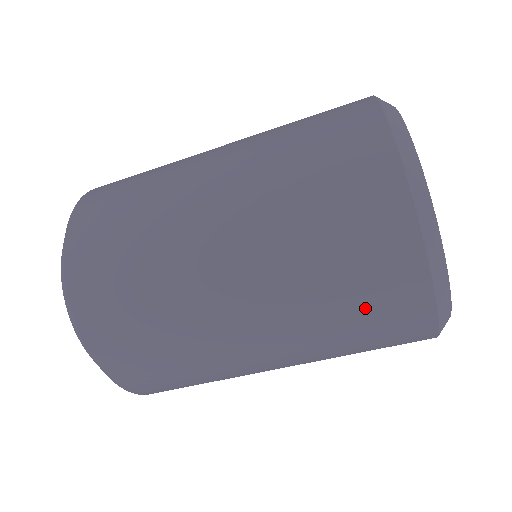
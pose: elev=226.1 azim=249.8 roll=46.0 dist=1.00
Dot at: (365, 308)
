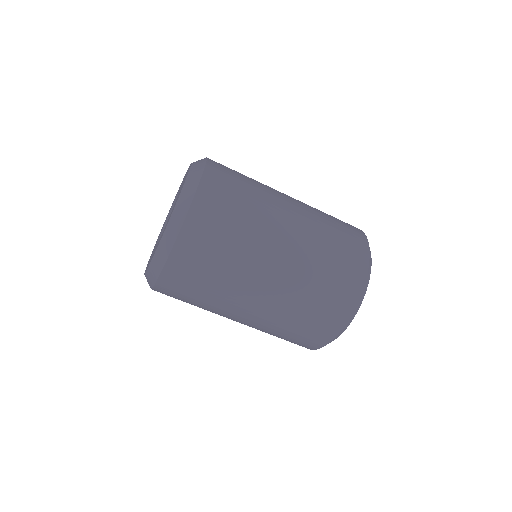
Dot at: (294, 337)
